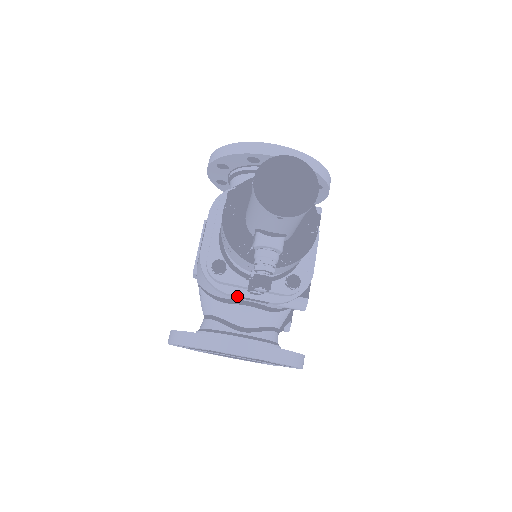
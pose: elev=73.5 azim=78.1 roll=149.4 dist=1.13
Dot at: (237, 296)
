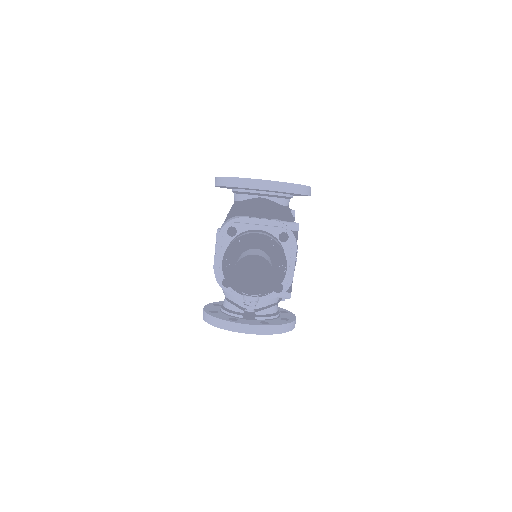
Dot at: (242, 296)
